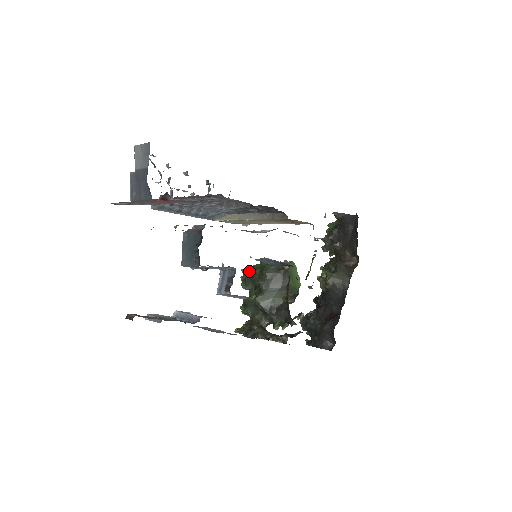
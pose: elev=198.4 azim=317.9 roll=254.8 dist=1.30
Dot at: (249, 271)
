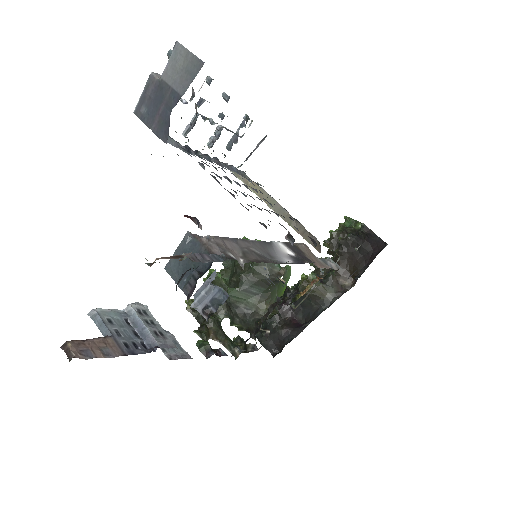
Dot at: occluded
